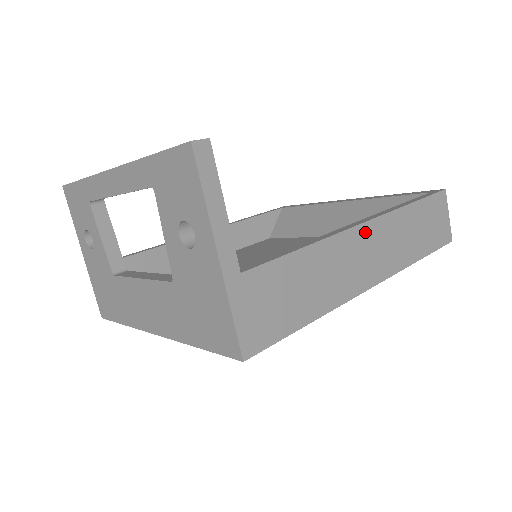
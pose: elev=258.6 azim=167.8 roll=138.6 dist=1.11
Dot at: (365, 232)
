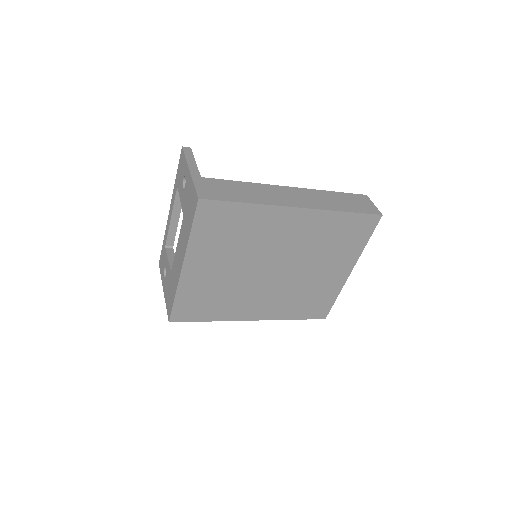
Dot at: (289, 189)
